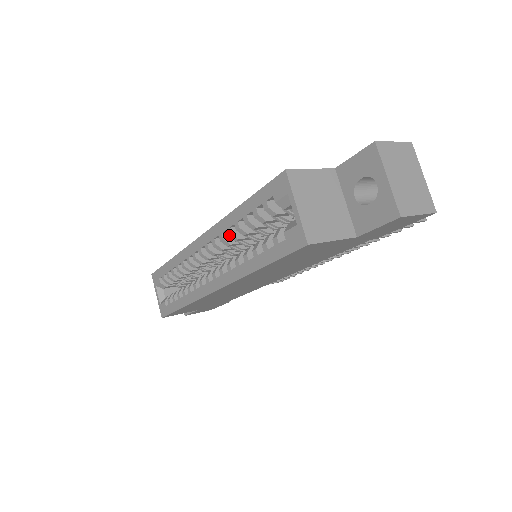
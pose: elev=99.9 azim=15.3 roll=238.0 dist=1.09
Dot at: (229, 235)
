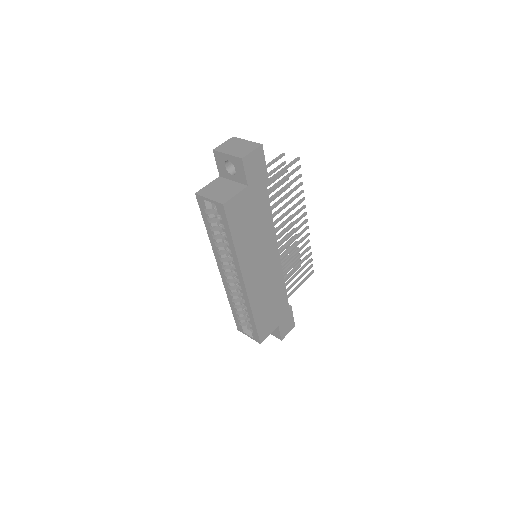
Dot at: (219, 250)
